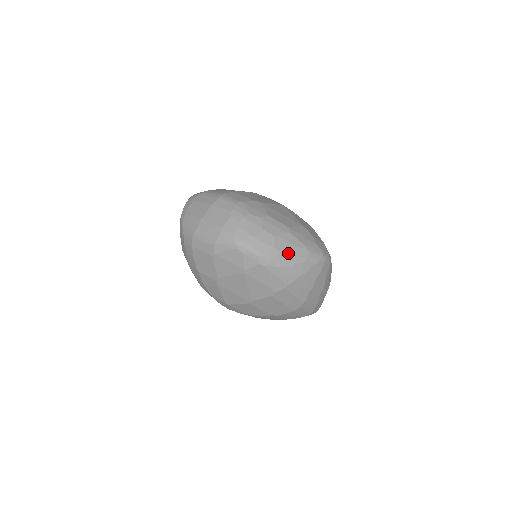
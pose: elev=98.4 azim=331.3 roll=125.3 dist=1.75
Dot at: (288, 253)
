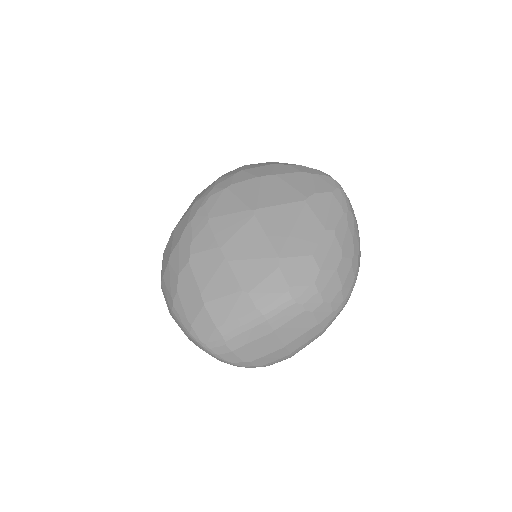
Dot at: (354, 241)
